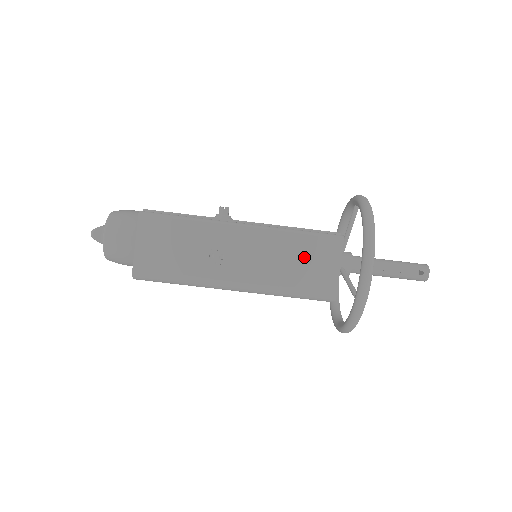
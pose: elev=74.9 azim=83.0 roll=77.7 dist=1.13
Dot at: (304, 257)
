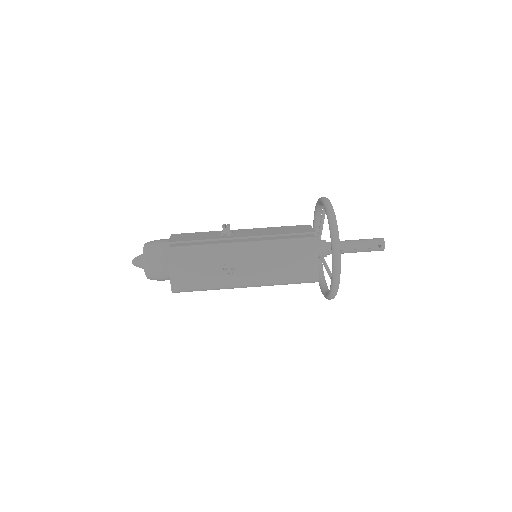
Dot at: (291, 257)
